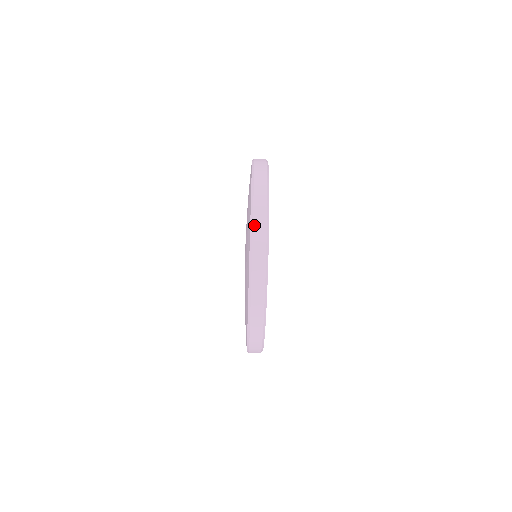
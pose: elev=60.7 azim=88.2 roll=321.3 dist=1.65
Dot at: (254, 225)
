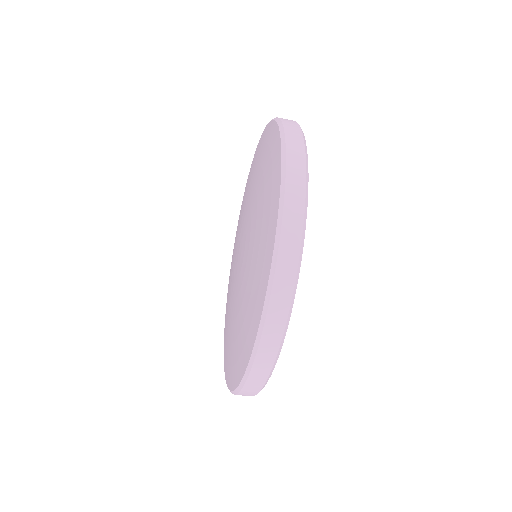
Dot at: (255, 363)
